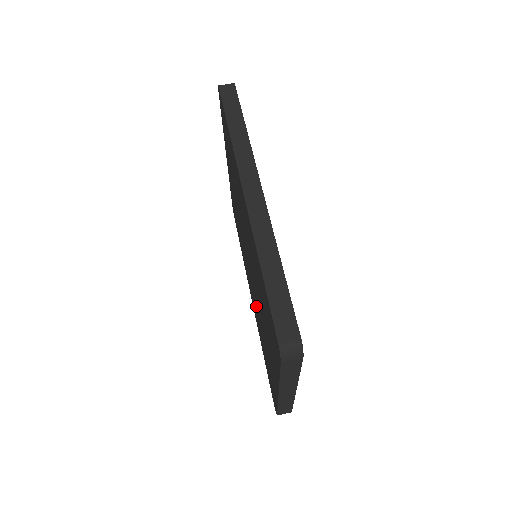
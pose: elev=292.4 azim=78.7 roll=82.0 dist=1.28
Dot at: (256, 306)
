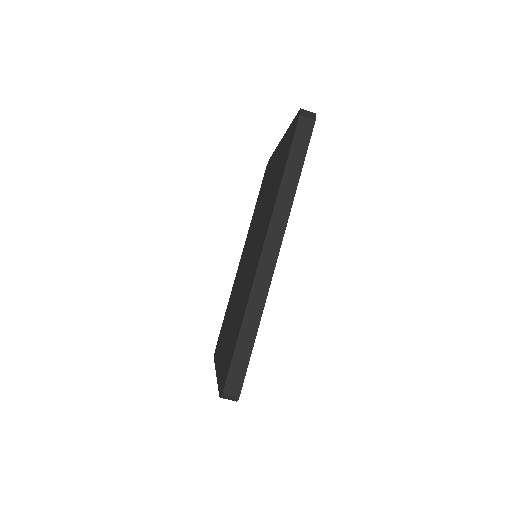
Dot at: occluded
